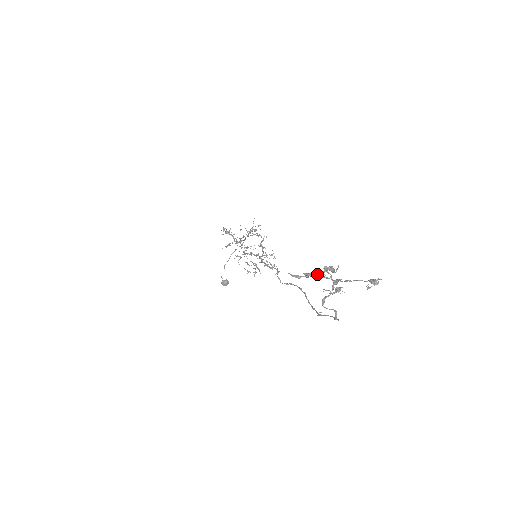
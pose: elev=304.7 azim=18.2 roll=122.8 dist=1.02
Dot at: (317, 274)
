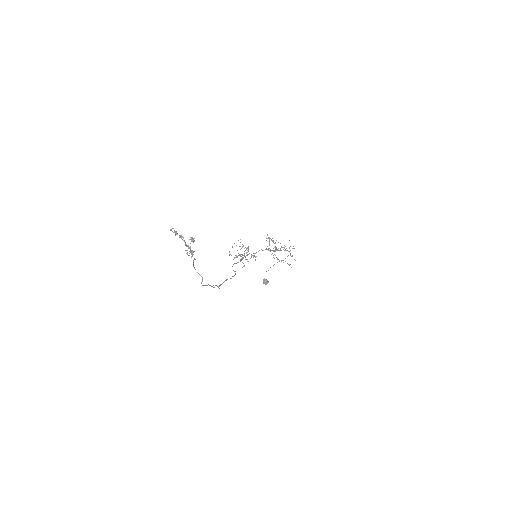
Dot at: (181, 235)
